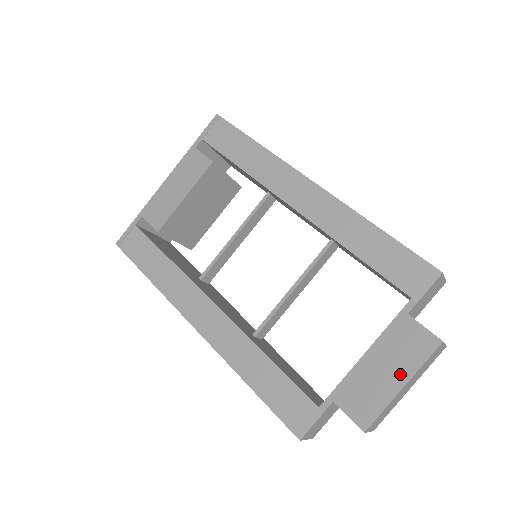
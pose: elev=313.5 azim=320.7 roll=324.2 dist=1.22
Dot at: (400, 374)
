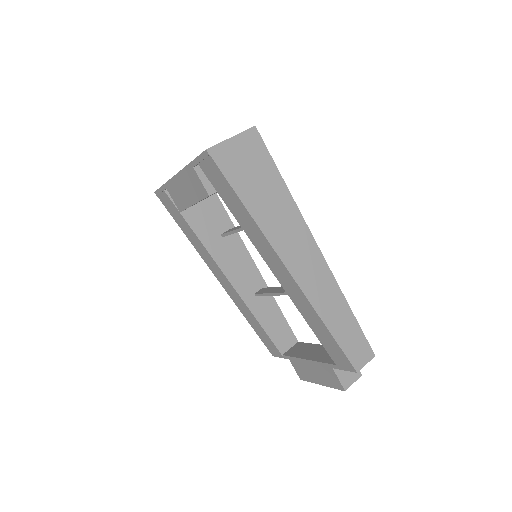
Dot at: (321, 381)
